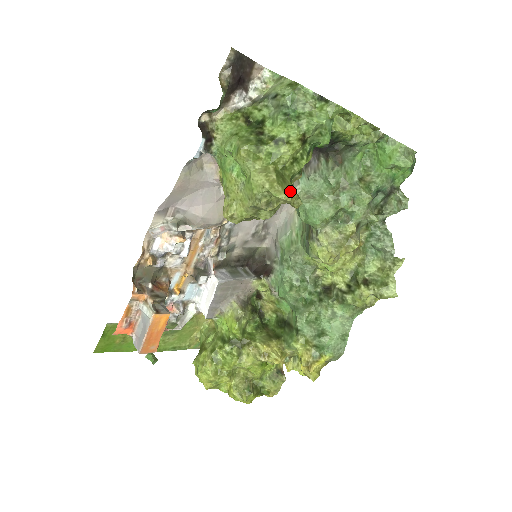
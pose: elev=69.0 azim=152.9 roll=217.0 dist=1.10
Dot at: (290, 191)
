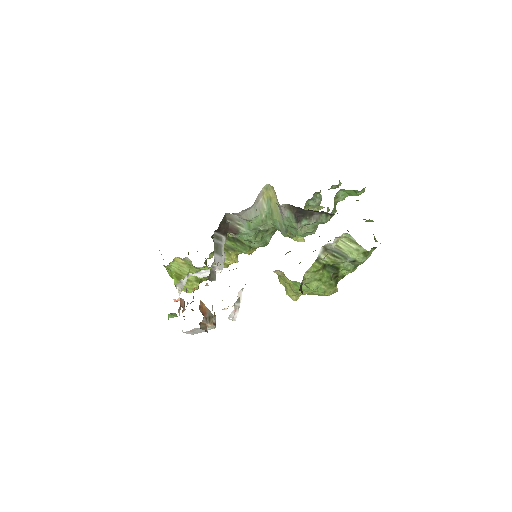
Dot at: occluded
